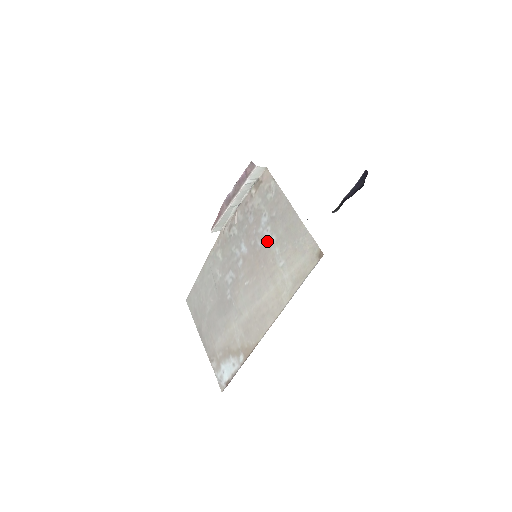
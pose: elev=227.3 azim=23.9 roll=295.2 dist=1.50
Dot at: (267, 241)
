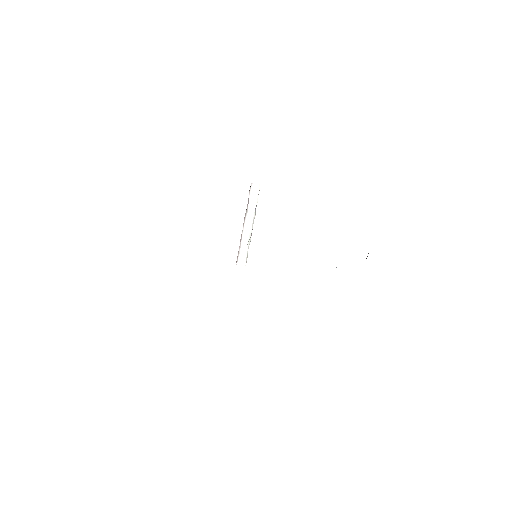
Dot at: occluded
